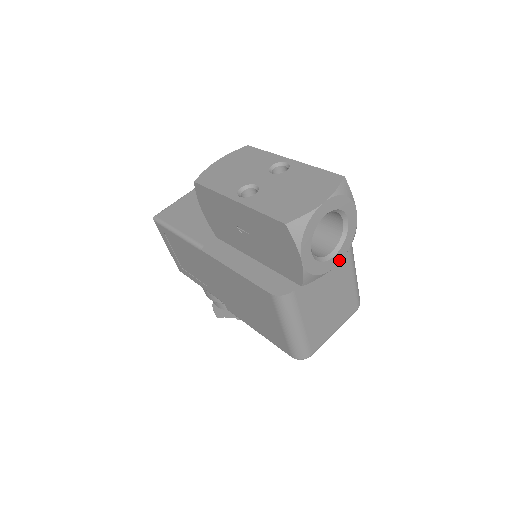
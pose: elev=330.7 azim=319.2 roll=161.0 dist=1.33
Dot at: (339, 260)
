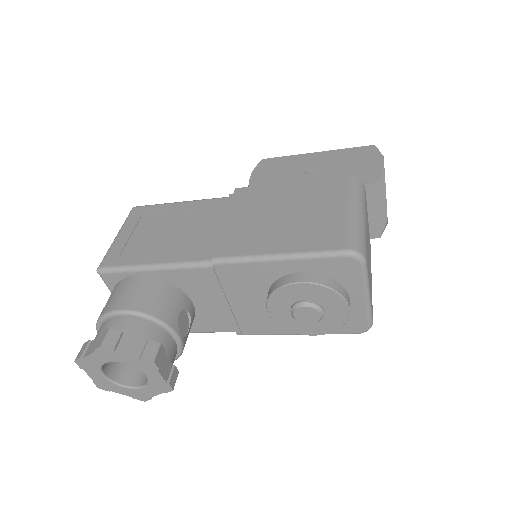
Dot at: occluded
